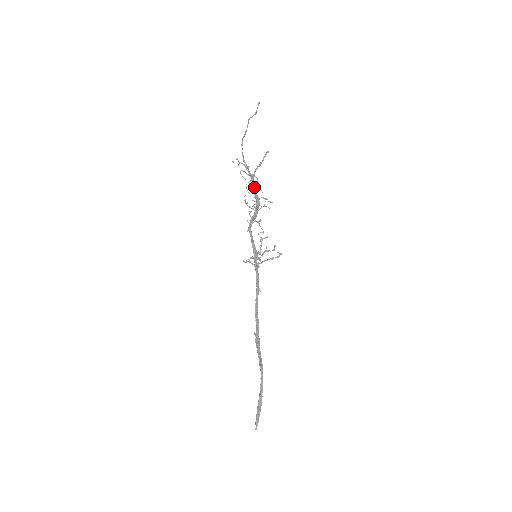
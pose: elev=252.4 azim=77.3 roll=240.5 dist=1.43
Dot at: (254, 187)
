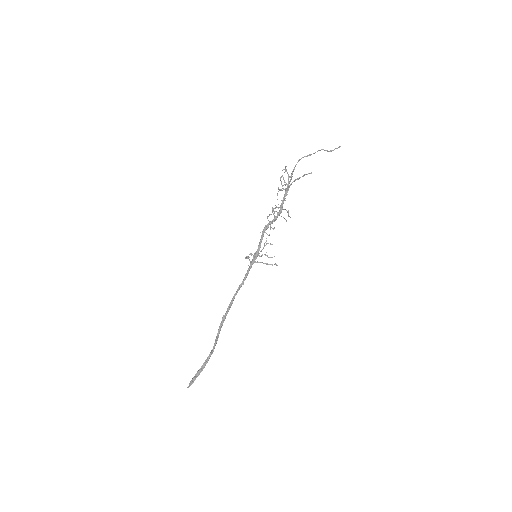
Dot at: occluded
